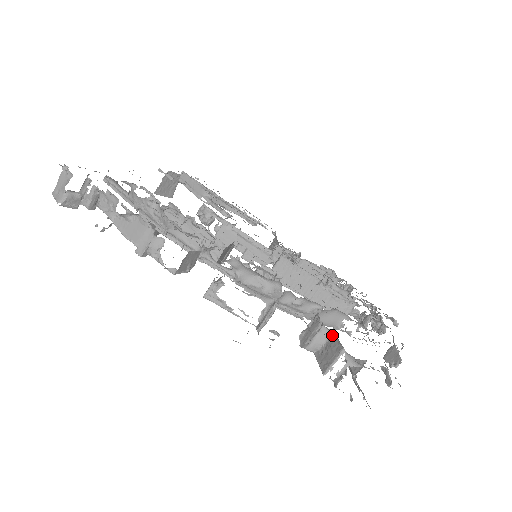
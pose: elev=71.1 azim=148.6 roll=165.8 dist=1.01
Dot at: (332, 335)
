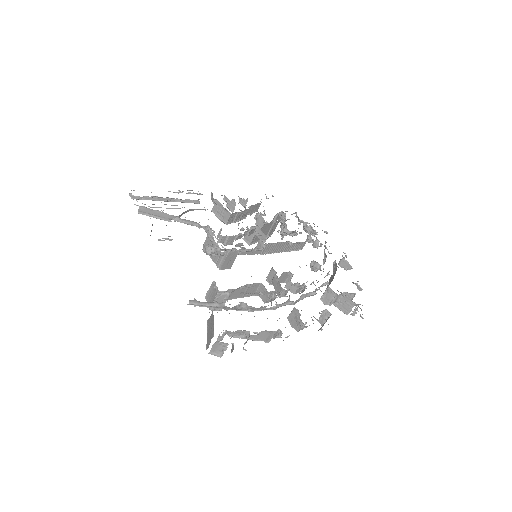
Dot at: (342, 295)
